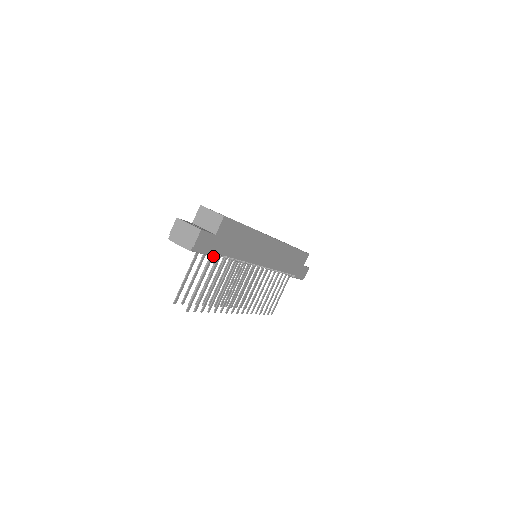
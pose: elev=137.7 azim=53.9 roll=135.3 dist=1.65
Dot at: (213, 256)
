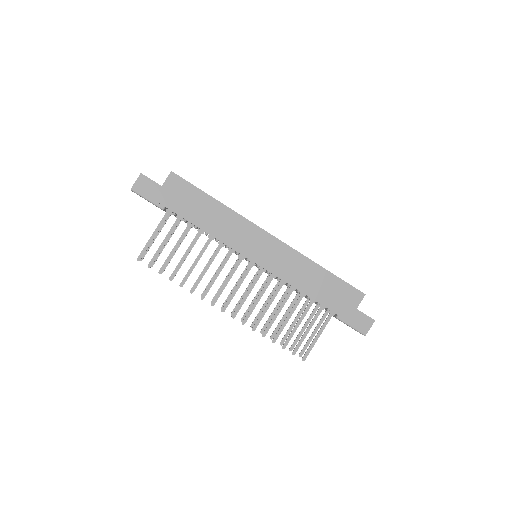
Dot at: occluded
